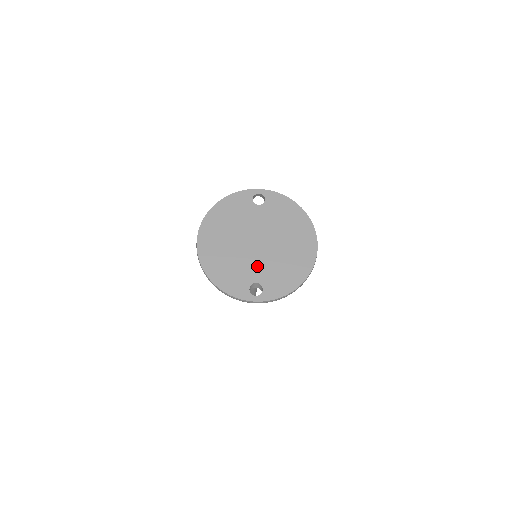
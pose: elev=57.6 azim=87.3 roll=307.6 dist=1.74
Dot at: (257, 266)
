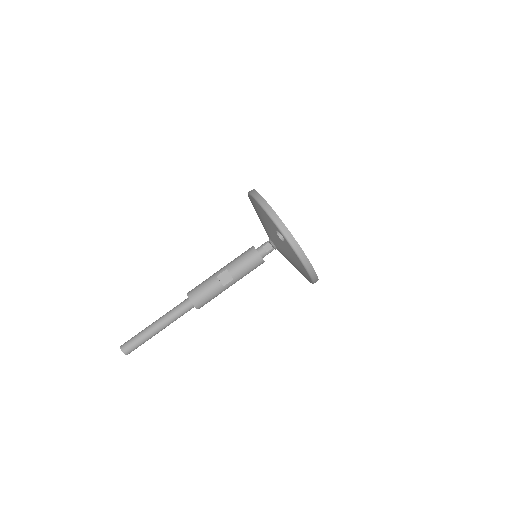
Dot at: occluded
